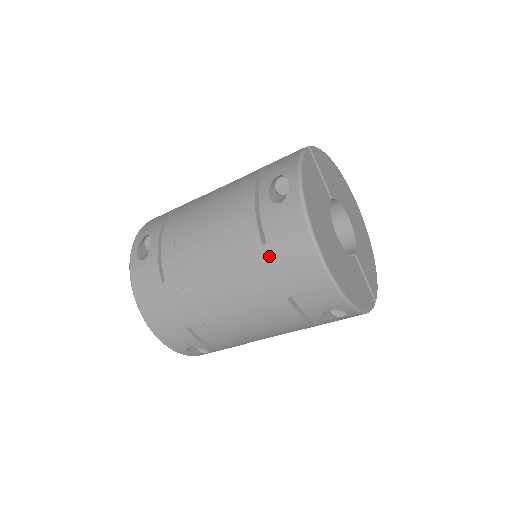
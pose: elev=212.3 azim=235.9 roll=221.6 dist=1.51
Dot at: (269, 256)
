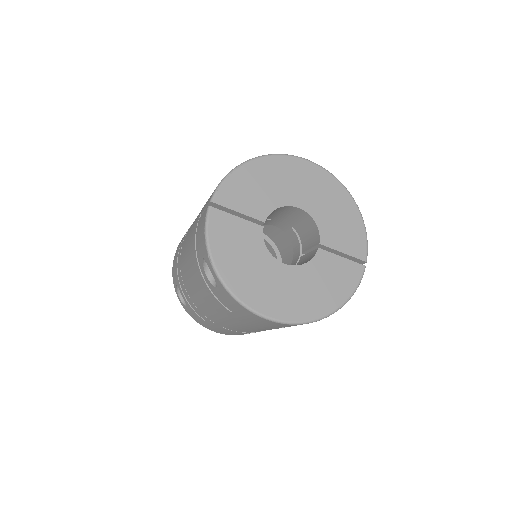
Dot at: (241, 318)
